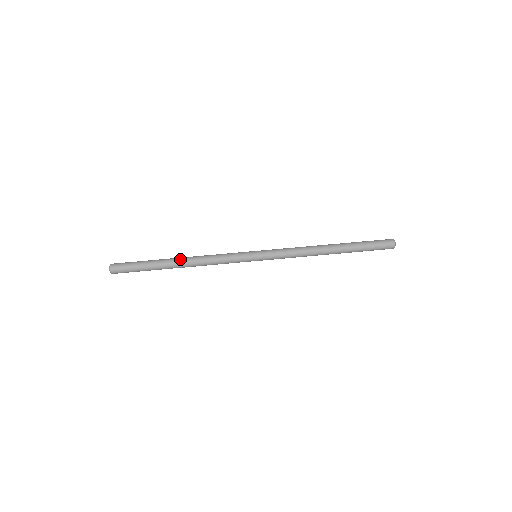
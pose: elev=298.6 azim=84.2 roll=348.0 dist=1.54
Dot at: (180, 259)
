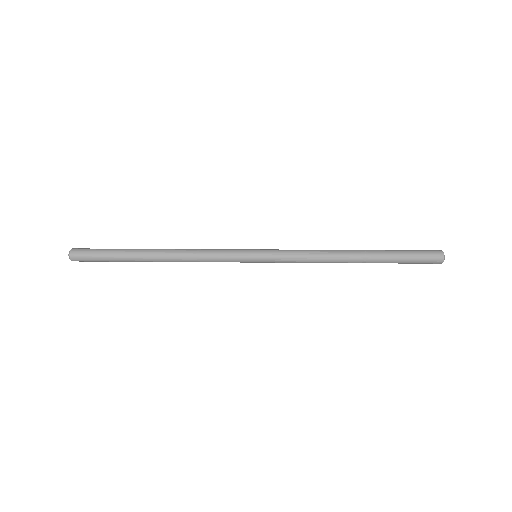
Dot at: (158, 250)
